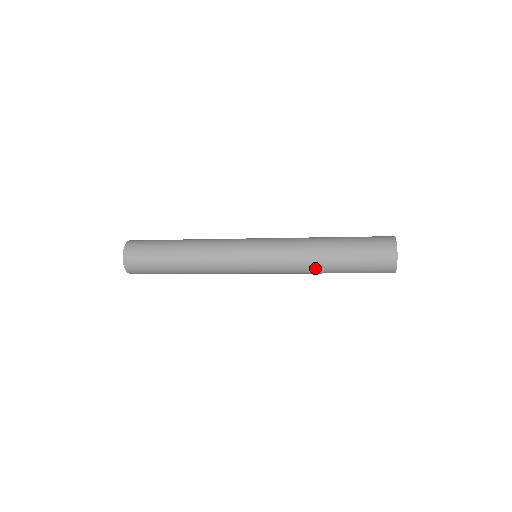
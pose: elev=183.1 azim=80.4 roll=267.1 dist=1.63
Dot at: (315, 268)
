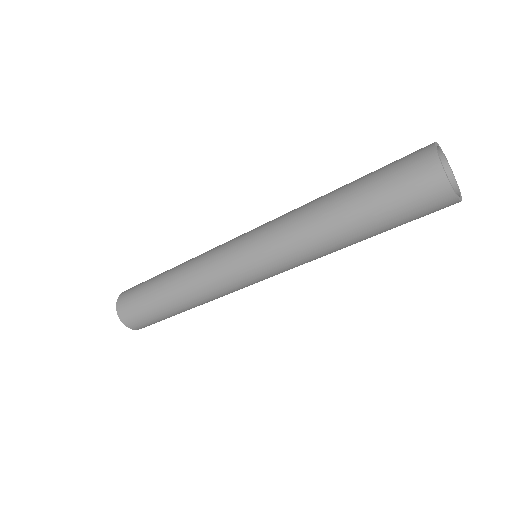
Dot at: (334, 248)
